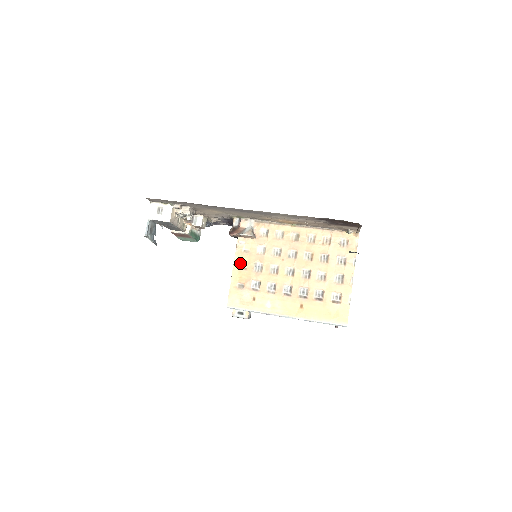
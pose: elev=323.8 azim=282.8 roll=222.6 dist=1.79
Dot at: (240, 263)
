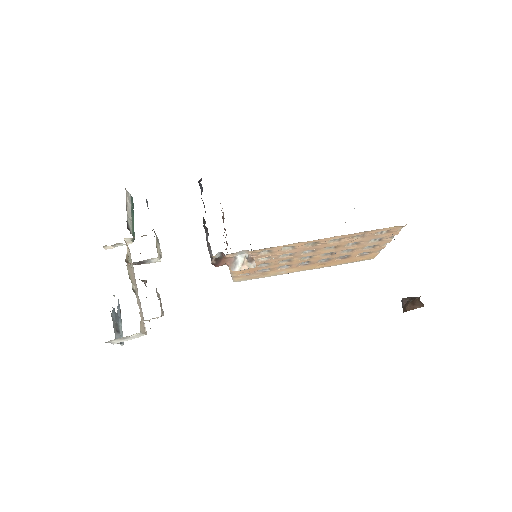
Dot at: occluded
